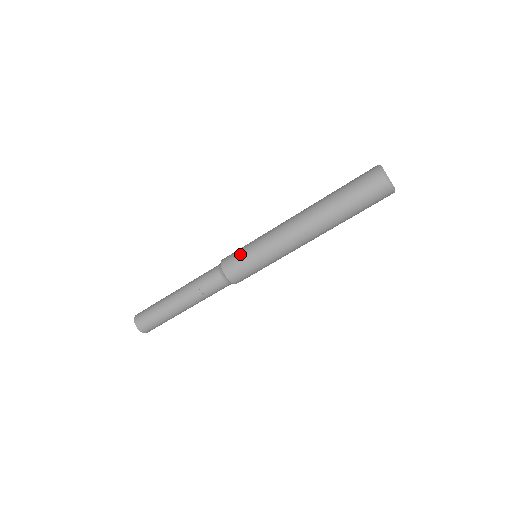
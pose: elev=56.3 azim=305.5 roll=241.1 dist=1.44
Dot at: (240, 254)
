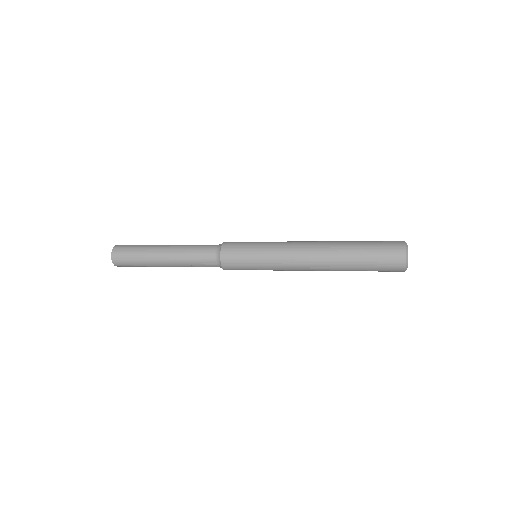
Dot at: (244, 247)
